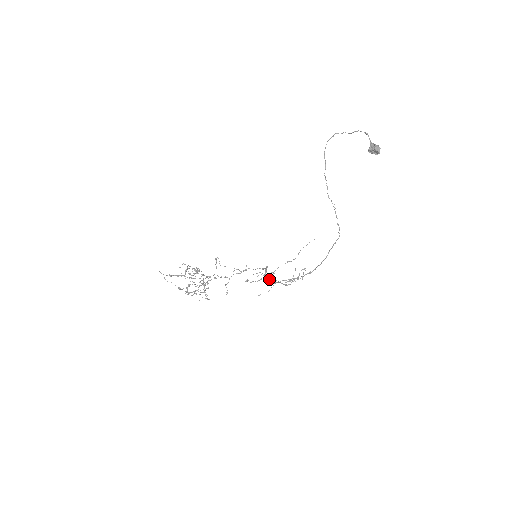
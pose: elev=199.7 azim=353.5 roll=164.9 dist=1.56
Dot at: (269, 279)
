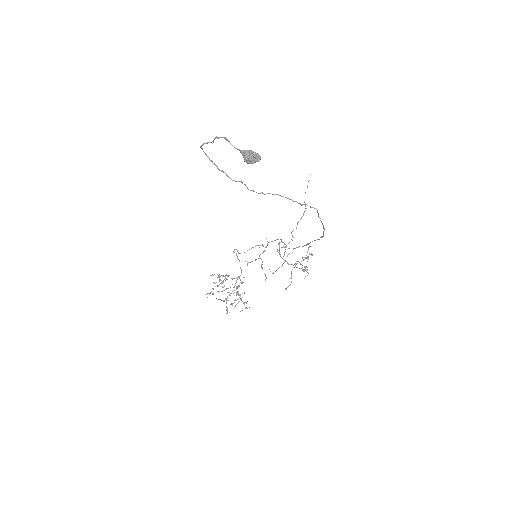
Dot at: (287, 262)
